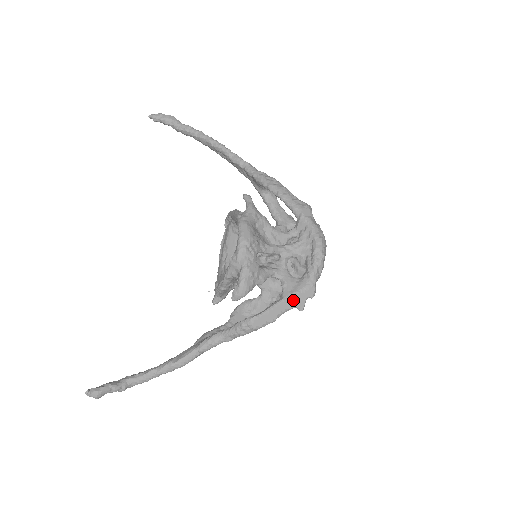
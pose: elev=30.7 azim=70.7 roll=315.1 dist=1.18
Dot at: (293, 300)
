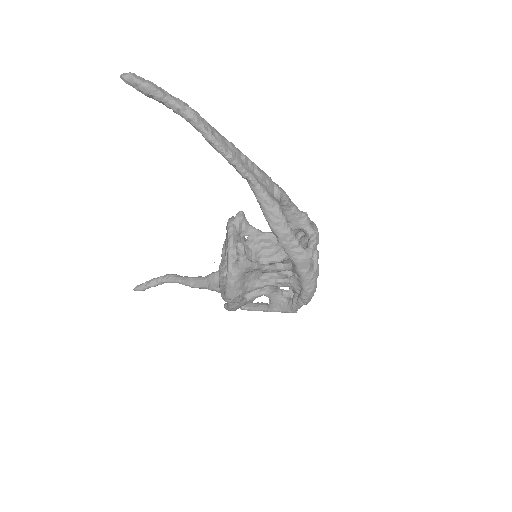
Dot at: occluded
